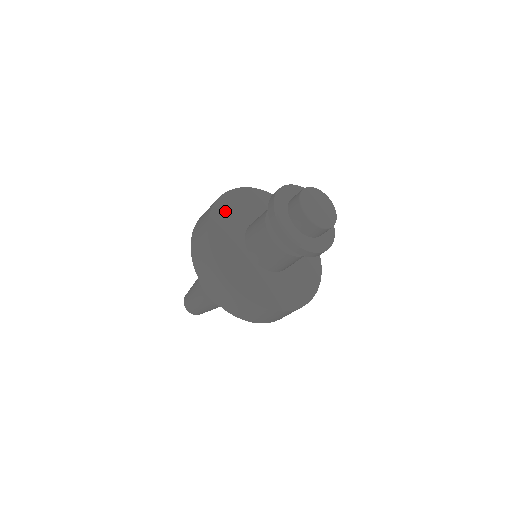
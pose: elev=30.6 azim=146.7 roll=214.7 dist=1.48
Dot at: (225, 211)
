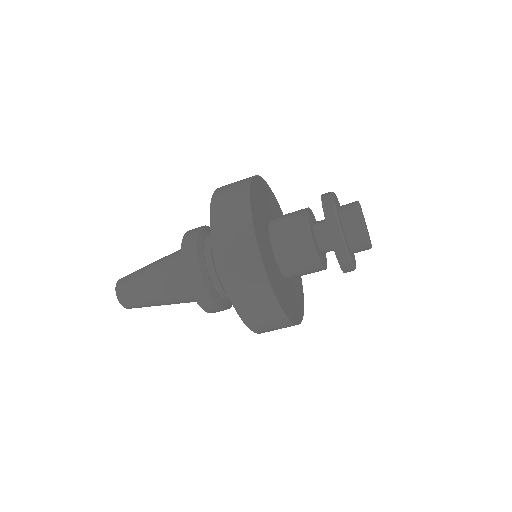
Dot at: (261, 189)
